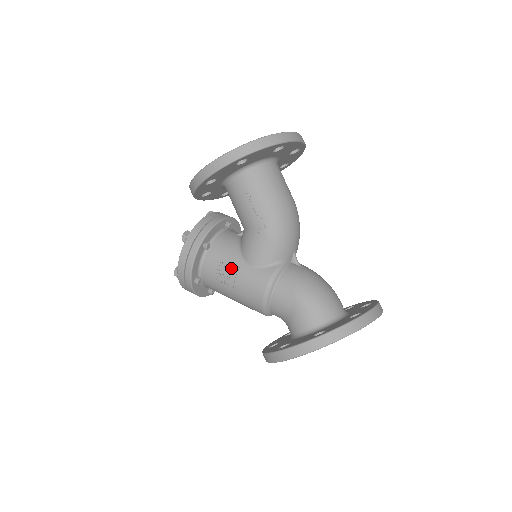
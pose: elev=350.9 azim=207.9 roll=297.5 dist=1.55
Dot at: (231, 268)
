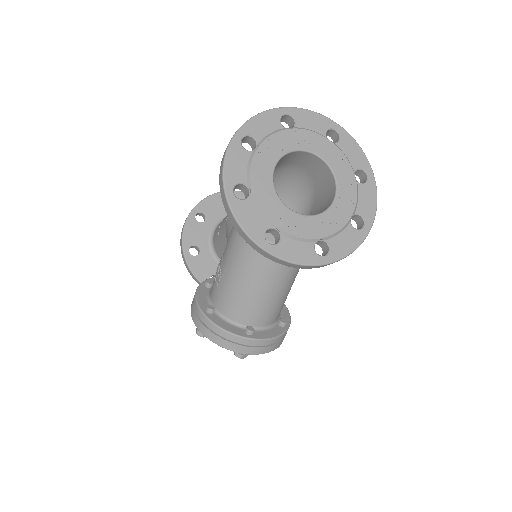
Dot at: occluded
